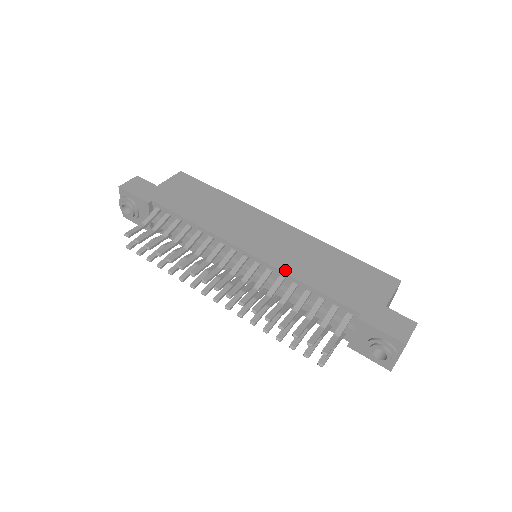
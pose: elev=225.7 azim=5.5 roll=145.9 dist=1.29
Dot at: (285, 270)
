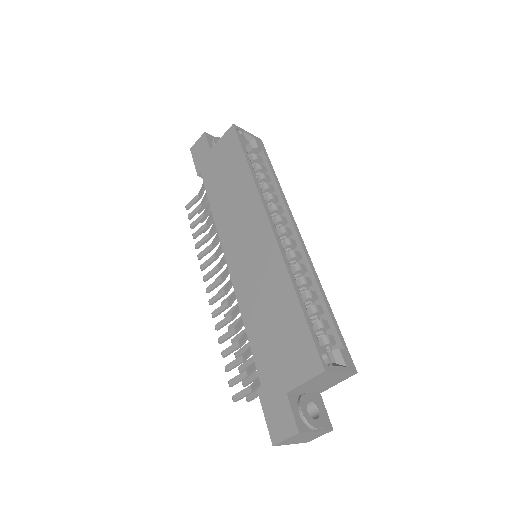
Dot at: (239, 300)
